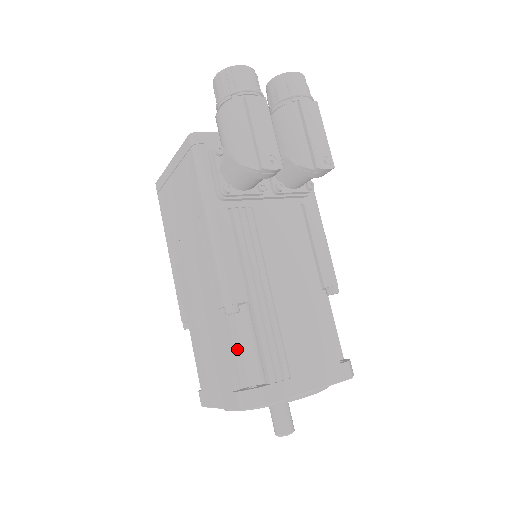
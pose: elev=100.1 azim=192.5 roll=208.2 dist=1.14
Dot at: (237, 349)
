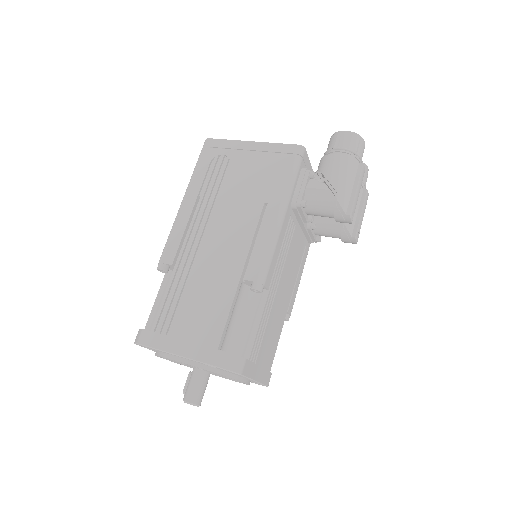
Dot at: (232, 318)
